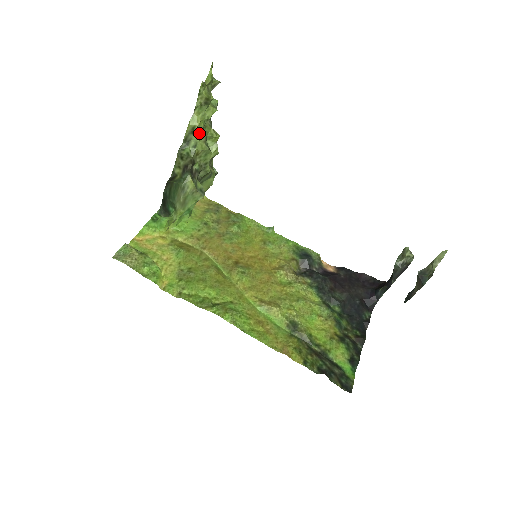
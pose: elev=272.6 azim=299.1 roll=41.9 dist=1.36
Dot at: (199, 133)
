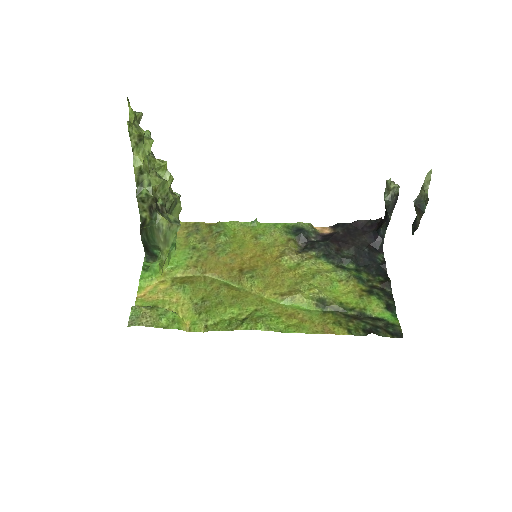
Dot at: (147, 170)
